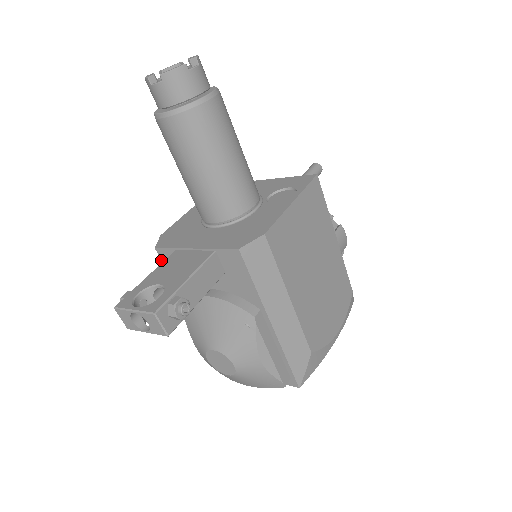
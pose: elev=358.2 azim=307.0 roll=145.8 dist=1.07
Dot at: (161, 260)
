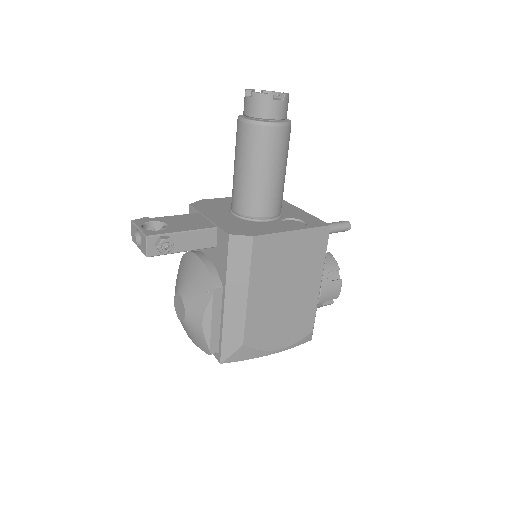
Dot at: occluded
